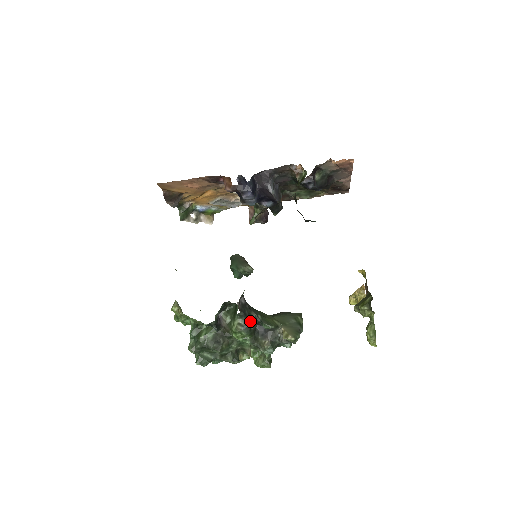
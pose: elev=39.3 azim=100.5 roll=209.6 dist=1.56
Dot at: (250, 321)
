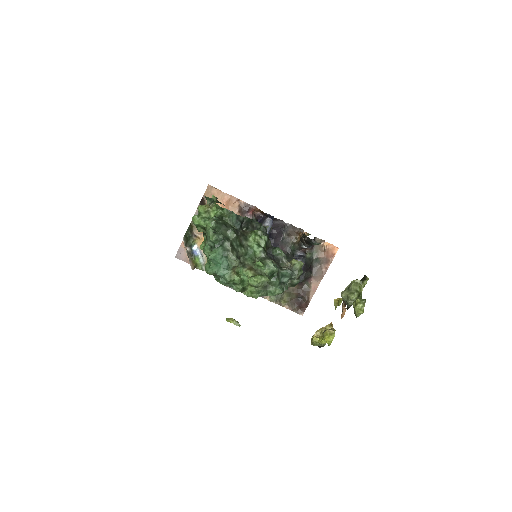
Dot at: (268, 238)
